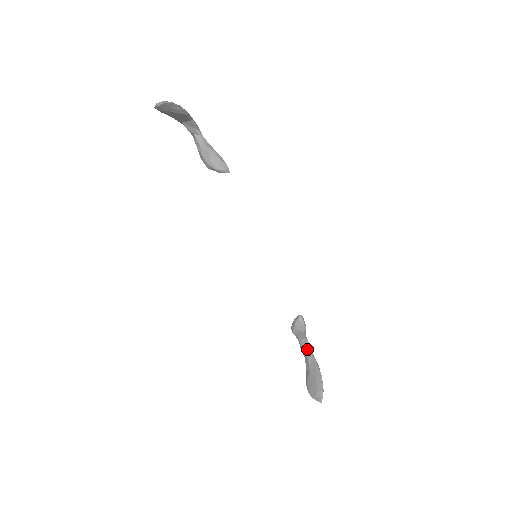
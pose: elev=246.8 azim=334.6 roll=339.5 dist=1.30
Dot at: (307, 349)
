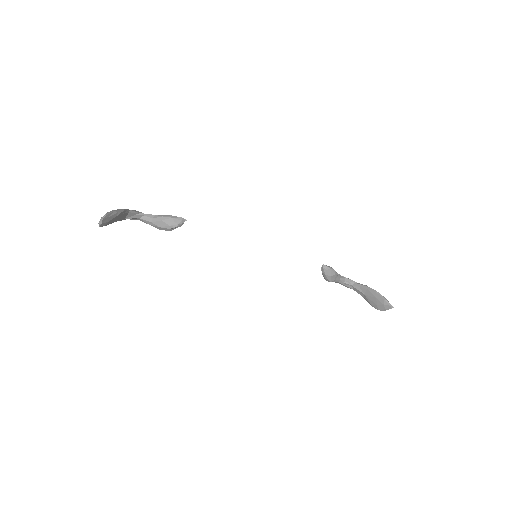
Dot at: (350, 283)
